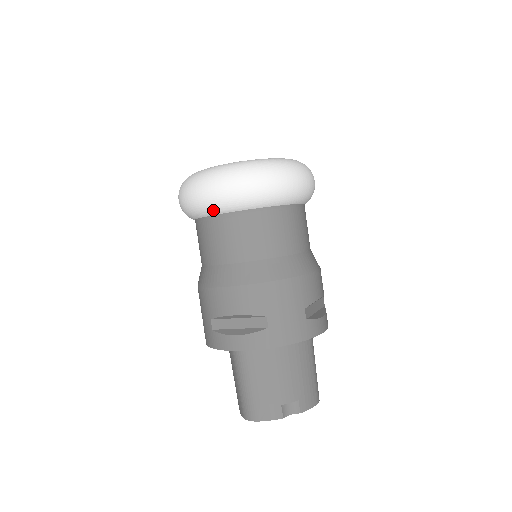
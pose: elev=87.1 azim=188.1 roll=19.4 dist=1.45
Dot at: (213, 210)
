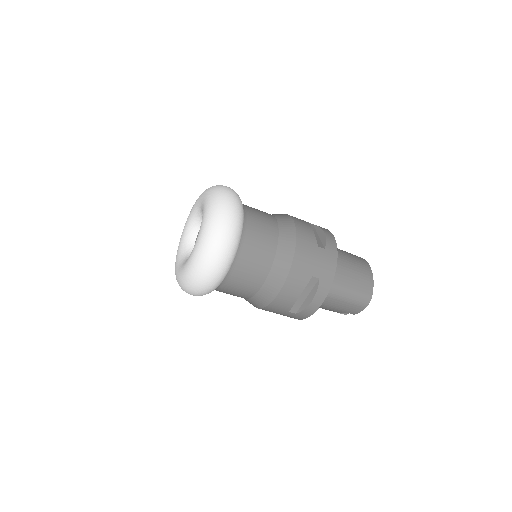
Dot at: occluded
